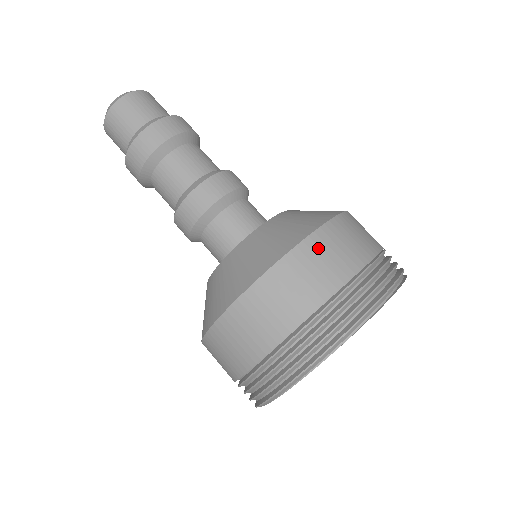
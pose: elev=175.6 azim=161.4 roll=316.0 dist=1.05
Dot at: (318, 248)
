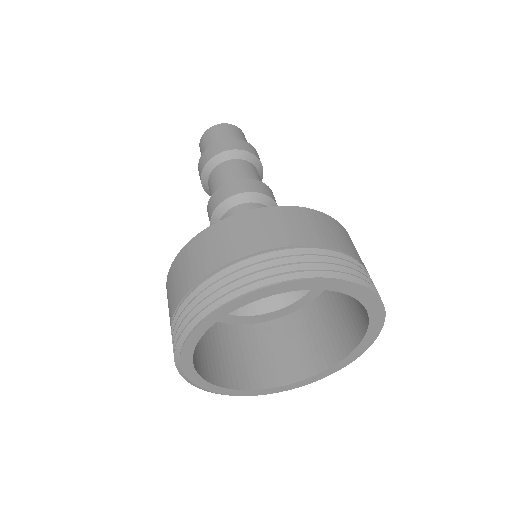
Dot at: (234, 226)
